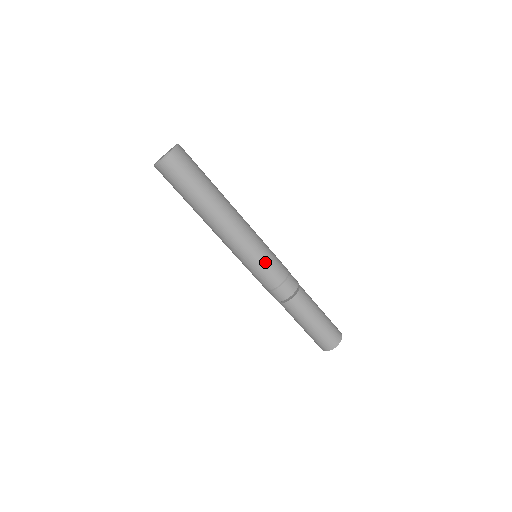
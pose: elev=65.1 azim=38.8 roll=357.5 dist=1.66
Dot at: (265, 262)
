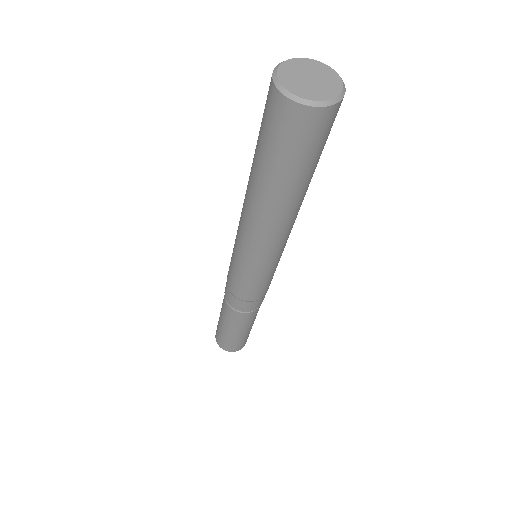
Dot at: (260, 280)
